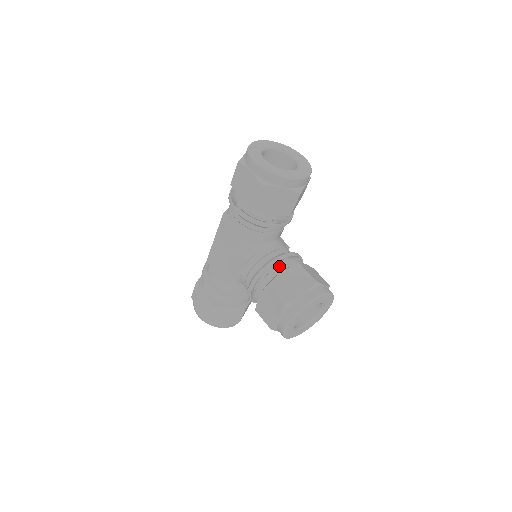
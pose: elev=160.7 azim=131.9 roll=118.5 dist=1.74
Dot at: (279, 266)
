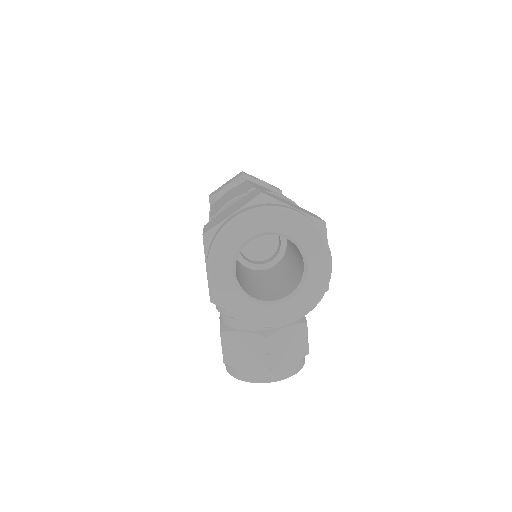
Dot at: occluded
